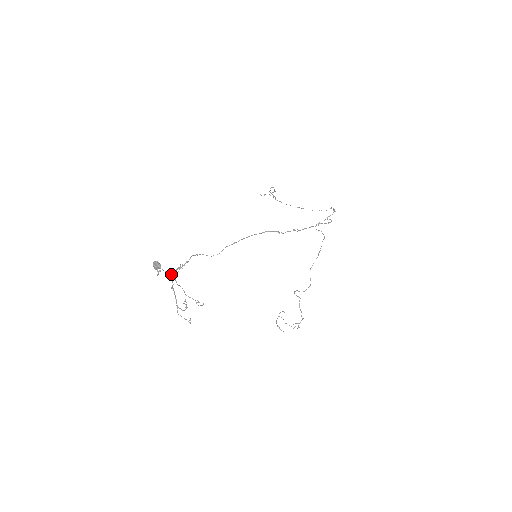
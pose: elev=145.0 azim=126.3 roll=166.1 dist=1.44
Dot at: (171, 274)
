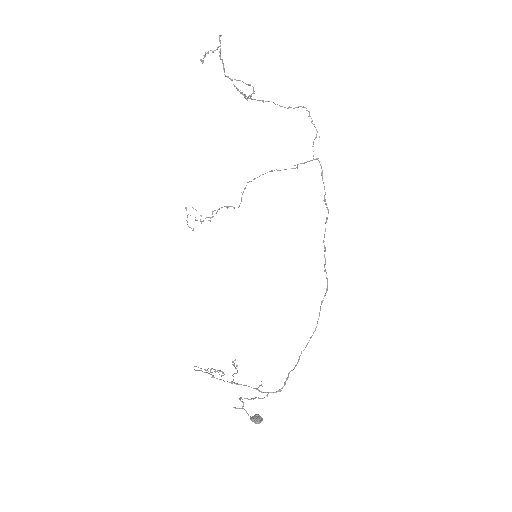
Dot at: occluded
